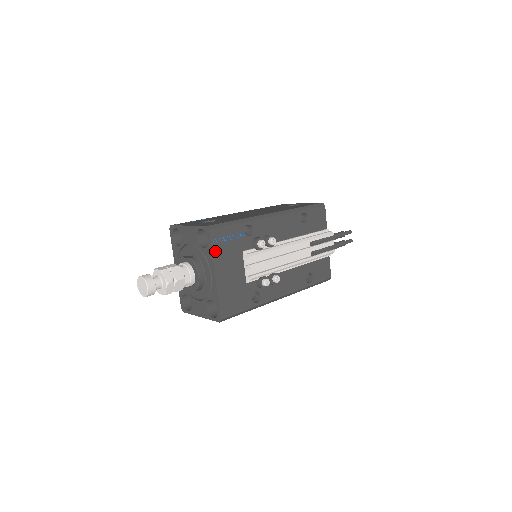
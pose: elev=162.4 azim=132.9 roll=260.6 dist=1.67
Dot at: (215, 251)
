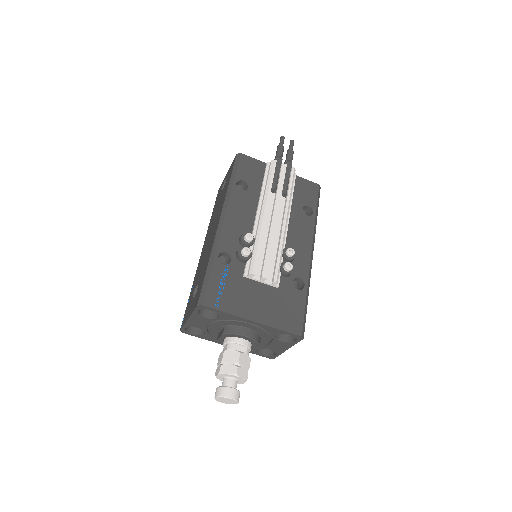
Dot at: (228, 309)
